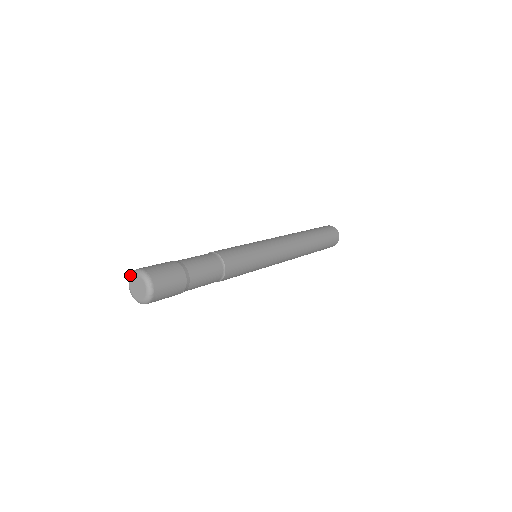
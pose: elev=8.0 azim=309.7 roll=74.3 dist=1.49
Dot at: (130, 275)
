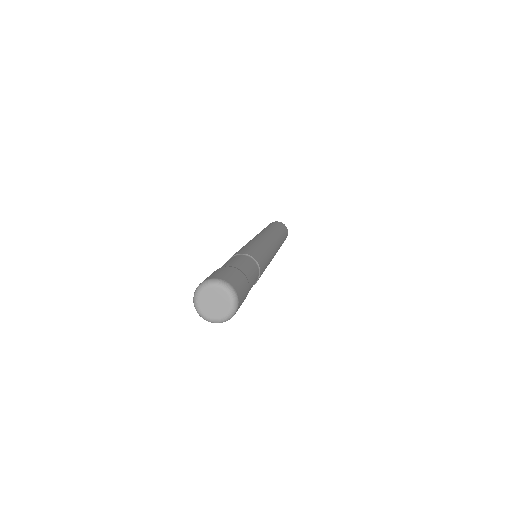
Dot at: (203, 285)
